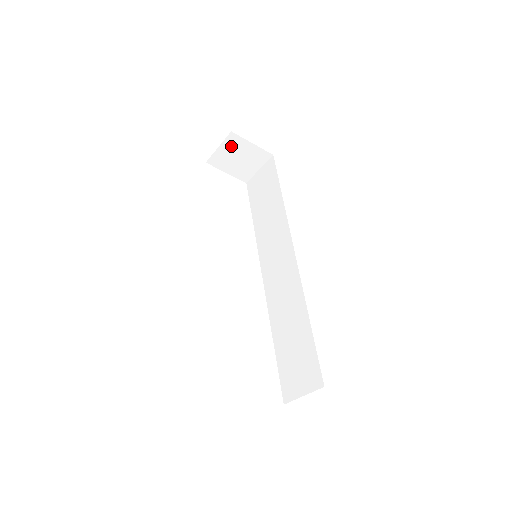
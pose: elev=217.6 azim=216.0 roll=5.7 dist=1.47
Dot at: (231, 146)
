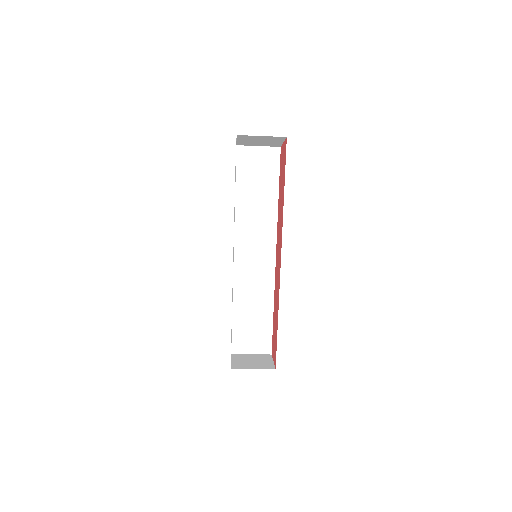
Dot at: (270, 138)
